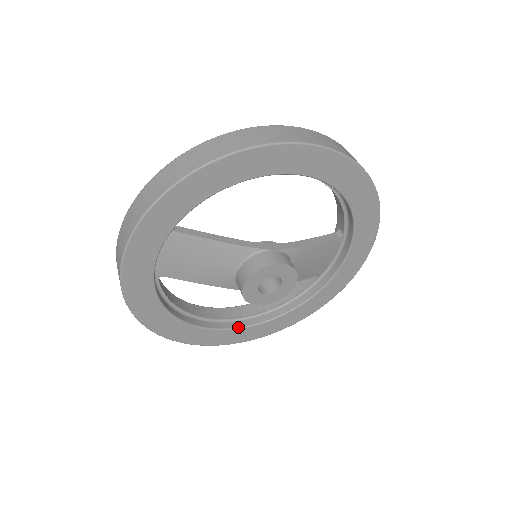
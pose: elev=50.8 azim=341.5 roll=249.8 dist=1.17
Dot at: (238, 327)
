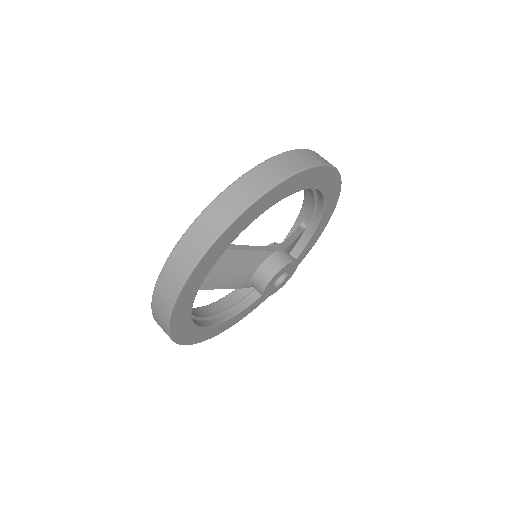
Dot at: (227, 319)
